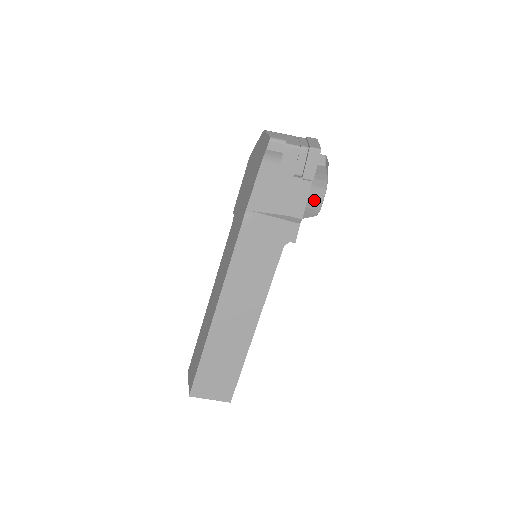
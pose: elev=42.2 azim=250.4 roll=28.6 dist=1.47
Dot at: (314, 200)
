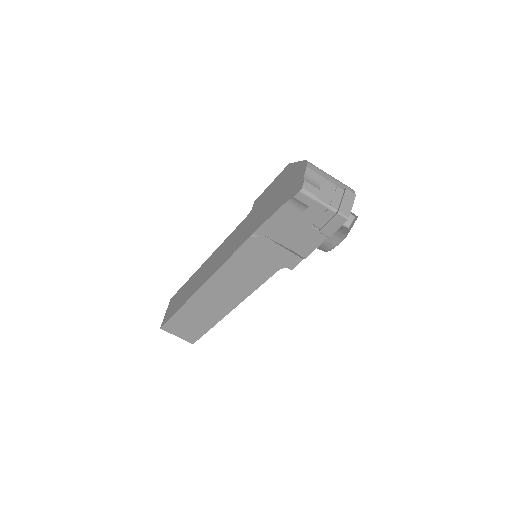
Dot at: (327, 243)
